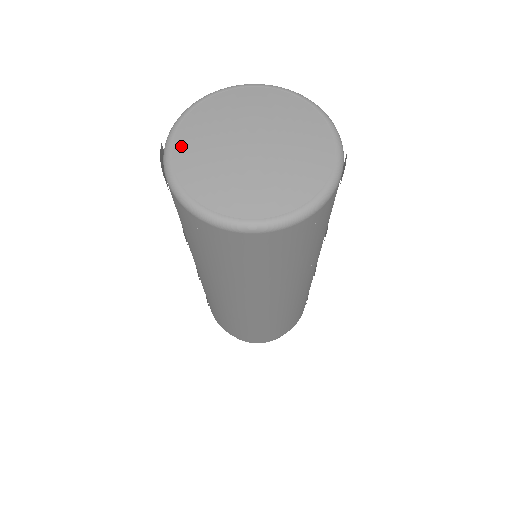
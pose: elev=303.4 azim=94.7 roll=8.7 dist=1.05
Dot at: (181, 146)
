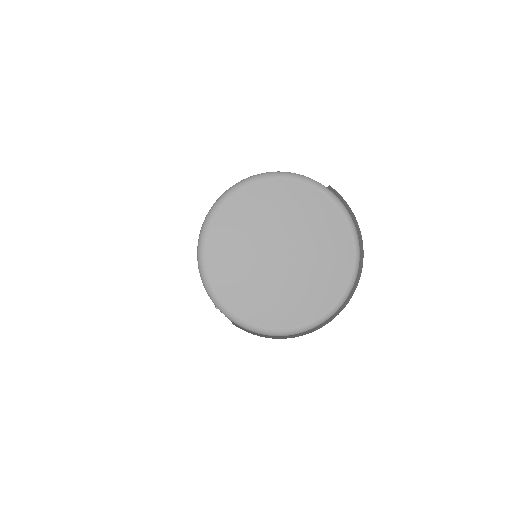
Dot at: (246, 310)
